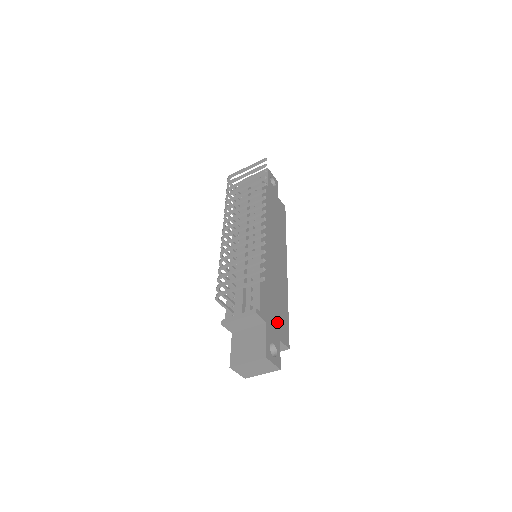
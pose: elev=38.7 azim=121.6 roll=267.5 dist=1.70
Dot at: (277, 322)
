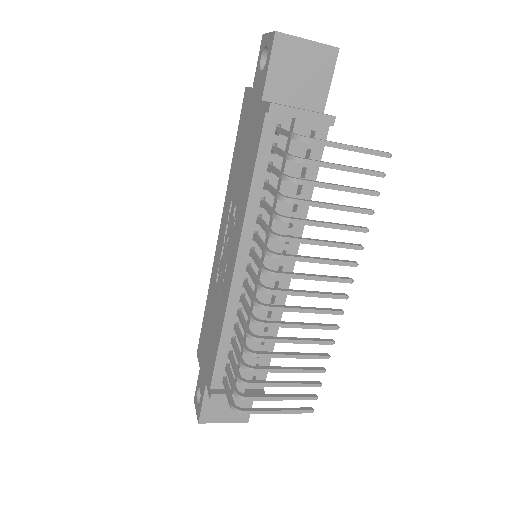
Dot at: occluded
